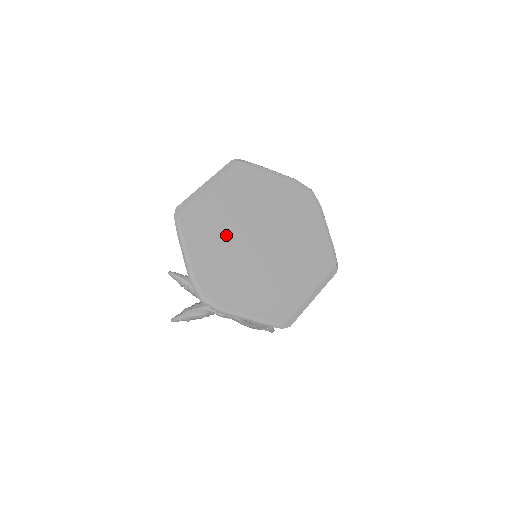
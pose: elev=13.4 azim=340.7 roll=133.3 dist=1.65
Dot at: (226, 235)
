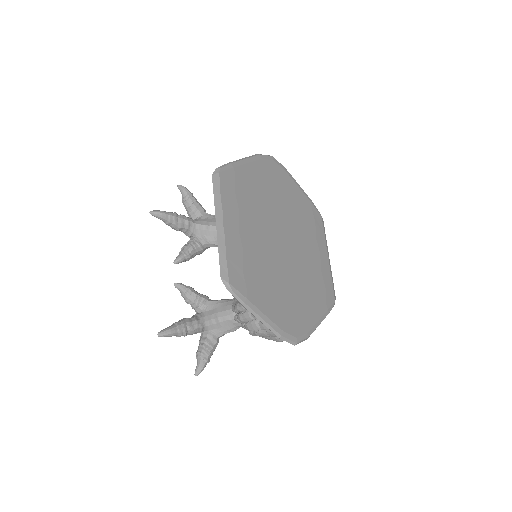
Dot at: (267, 264)
